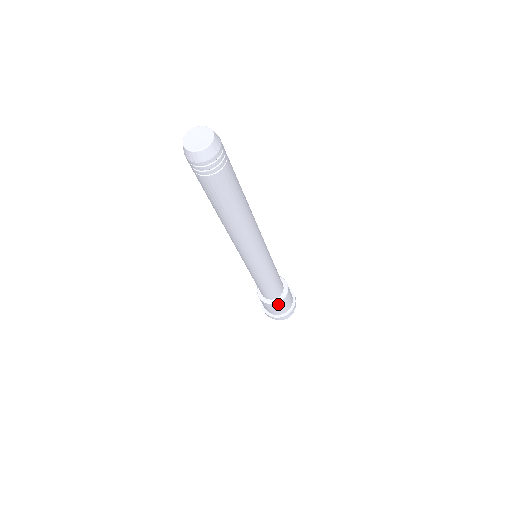
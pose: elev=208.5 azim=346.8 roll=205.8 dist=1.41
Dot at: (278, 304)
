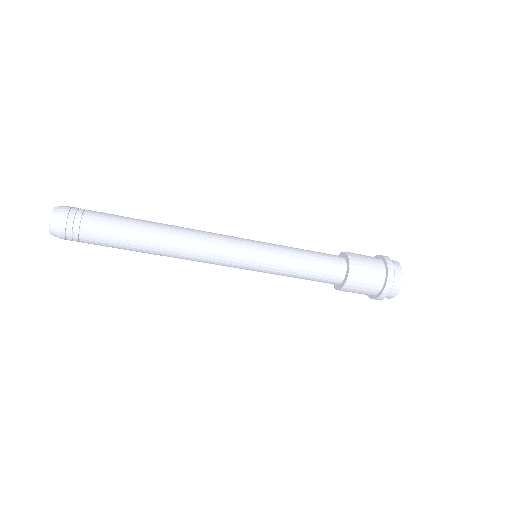
Dot at: (351, 283)
